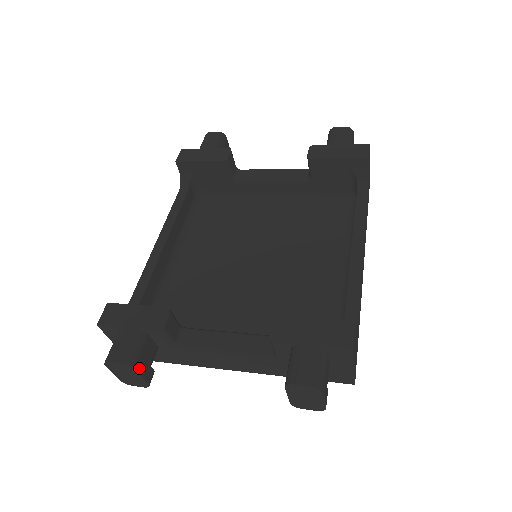
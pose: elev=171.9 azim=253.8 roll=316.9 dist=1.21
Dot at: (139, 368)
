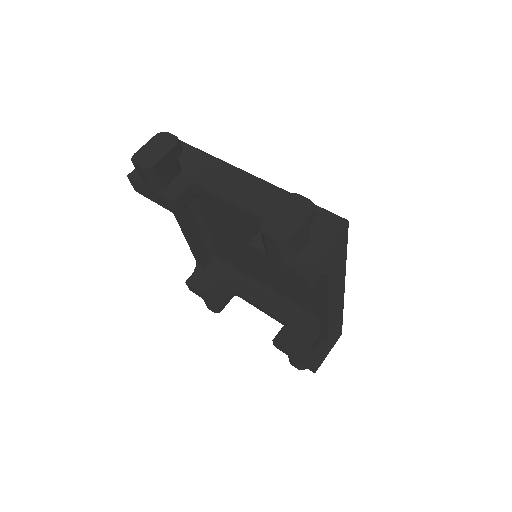
Dot at: occluded
